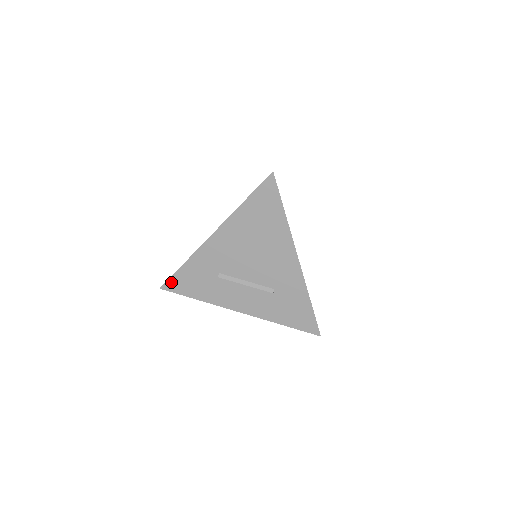
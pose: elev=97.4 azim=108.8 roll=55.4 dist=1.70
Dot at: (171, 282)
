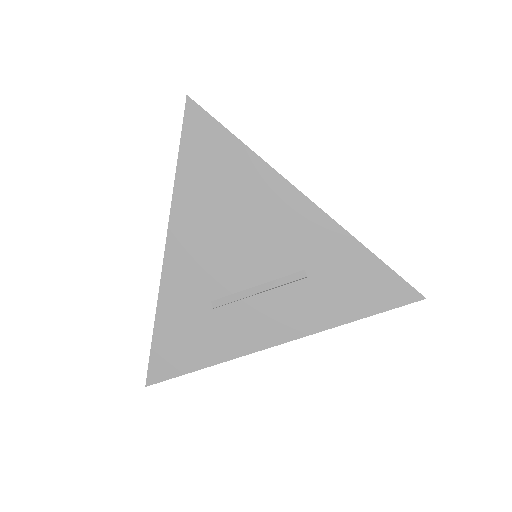
Dot at: (155, 365)
